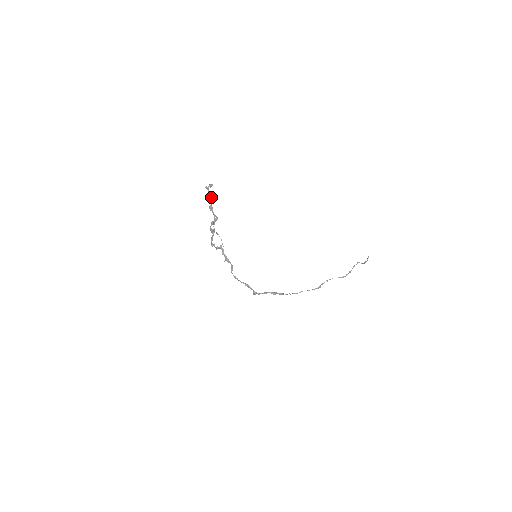
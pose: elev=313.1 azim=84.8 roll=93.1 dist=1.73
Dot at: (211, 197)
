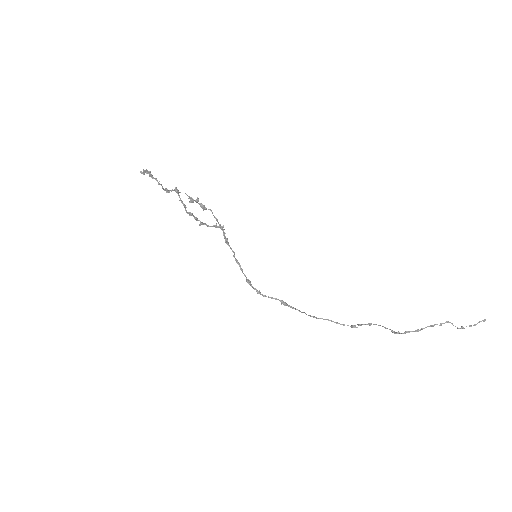
Dot at: (158, 182)
